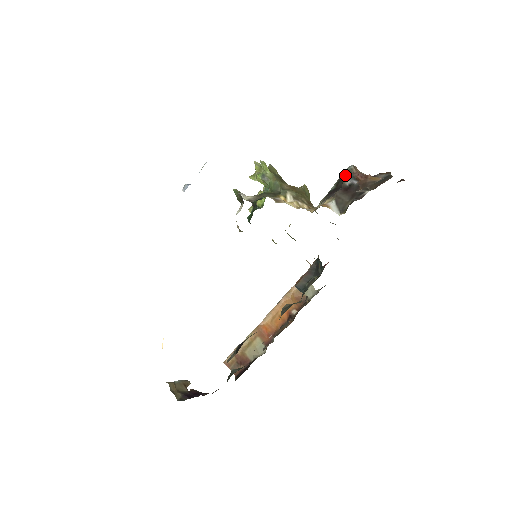
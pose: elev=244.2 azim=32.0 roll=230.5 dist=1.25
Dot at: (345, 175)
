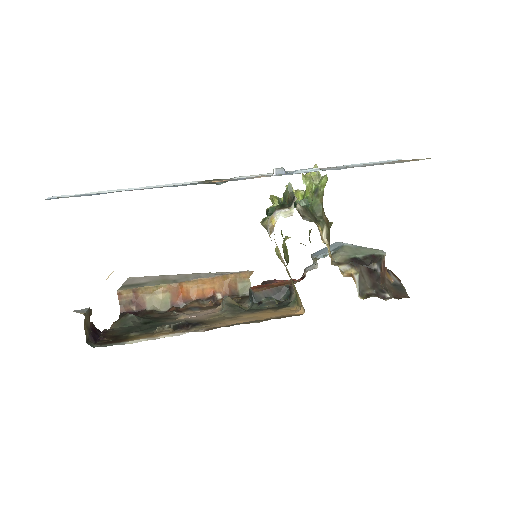
Dot at: (377, 257)
